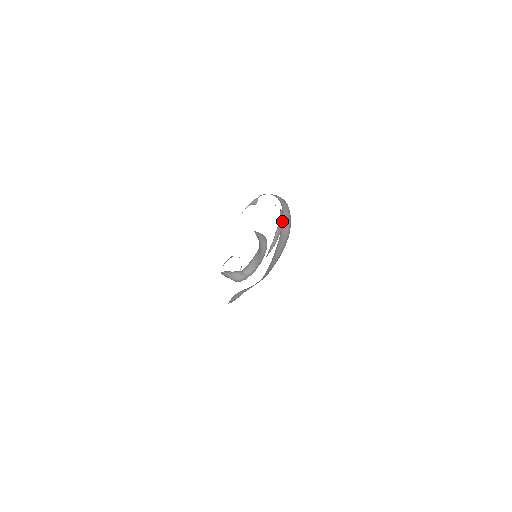
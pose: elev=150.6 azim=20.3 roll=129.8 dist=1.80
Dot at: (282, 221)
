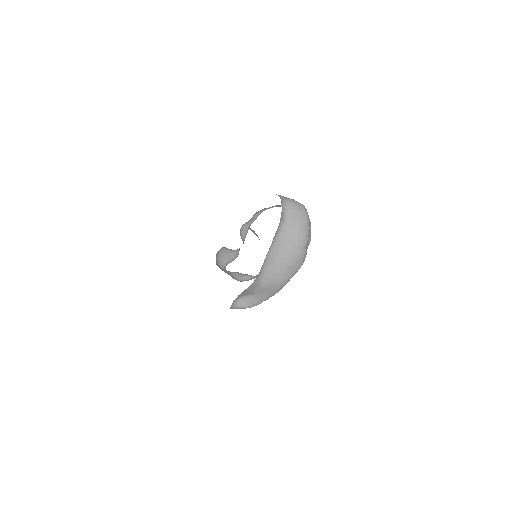
Dot at: (286, 222)
